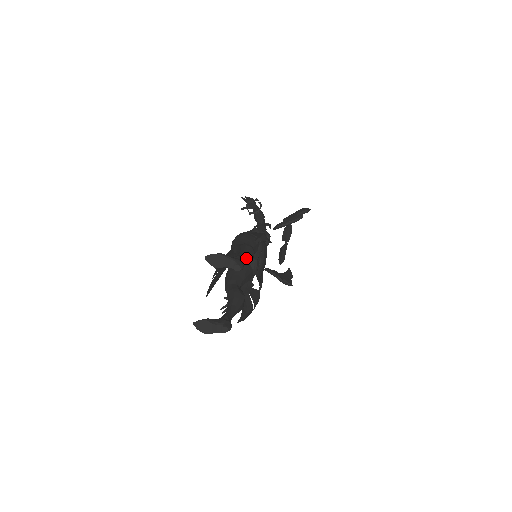
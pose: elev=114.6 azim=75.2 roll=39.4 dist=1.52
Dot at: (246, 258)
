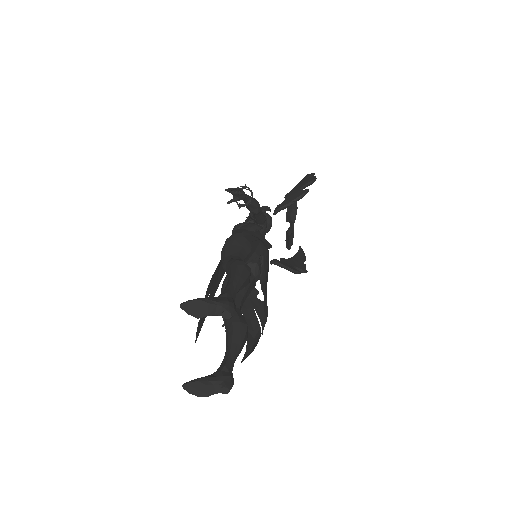
Dot at: (239, 288)
